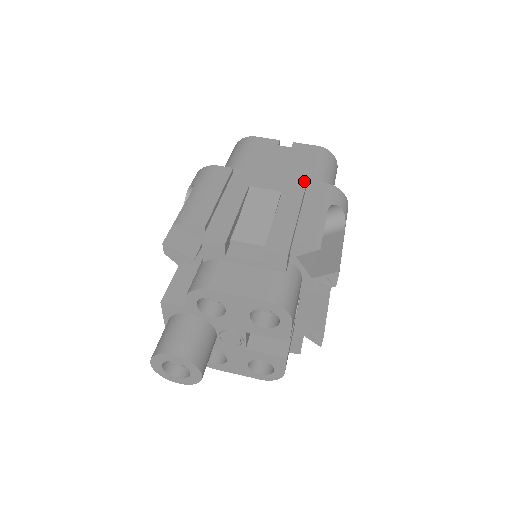
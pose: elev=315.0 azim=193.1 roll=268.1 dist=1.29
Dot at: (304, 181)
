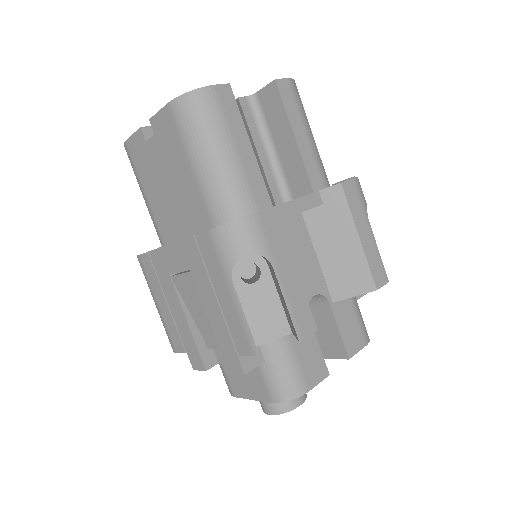
Dot at: (192, 240)
